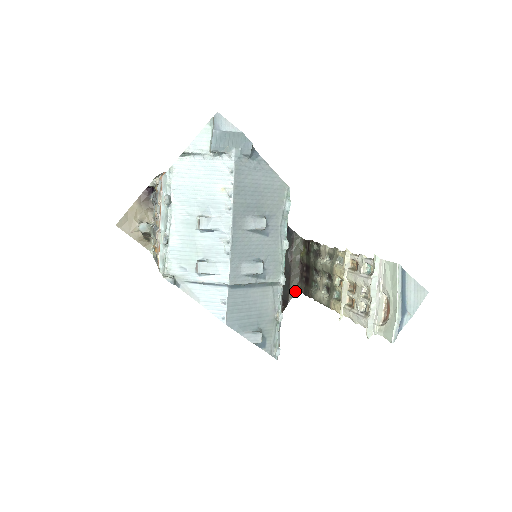
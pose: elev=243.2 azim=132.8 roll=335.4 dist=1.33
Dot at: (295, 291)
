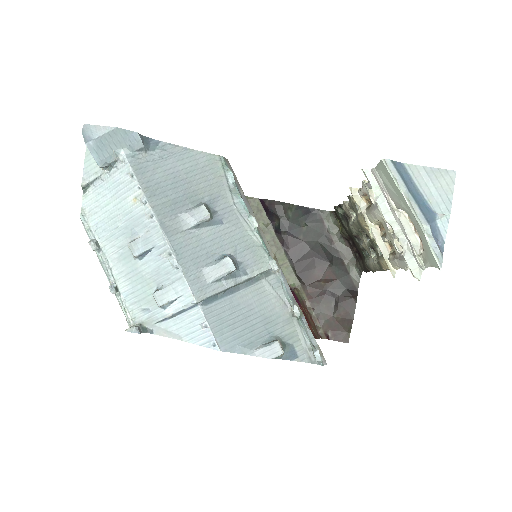
Dot at: (358, 274)
